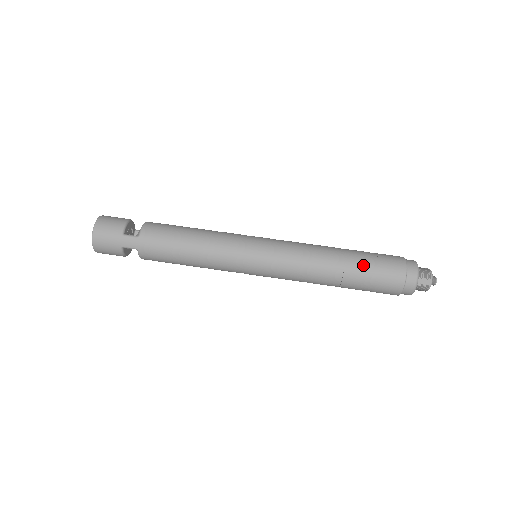
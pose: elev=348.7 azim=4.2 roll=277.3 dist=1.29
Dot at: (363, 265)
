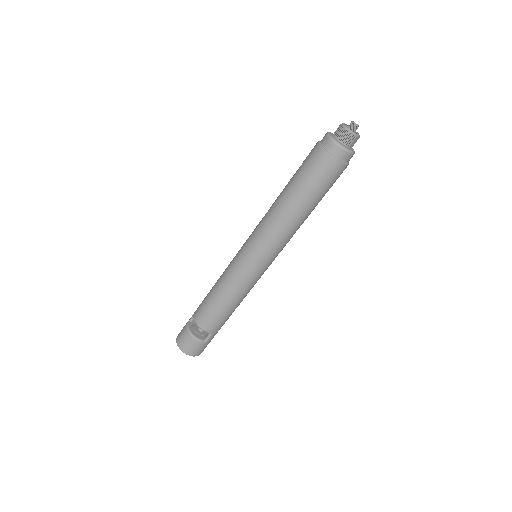
Dot at: (317, 195)
